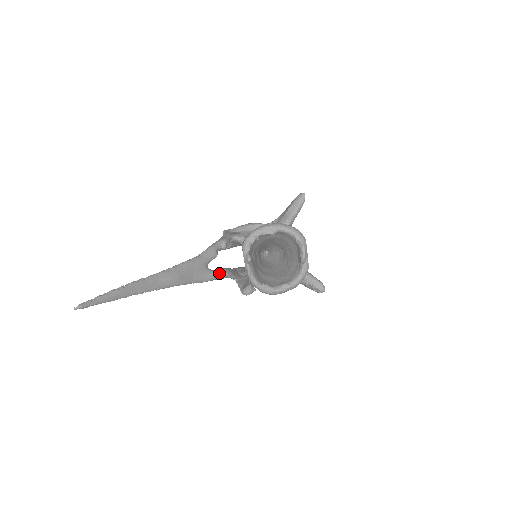
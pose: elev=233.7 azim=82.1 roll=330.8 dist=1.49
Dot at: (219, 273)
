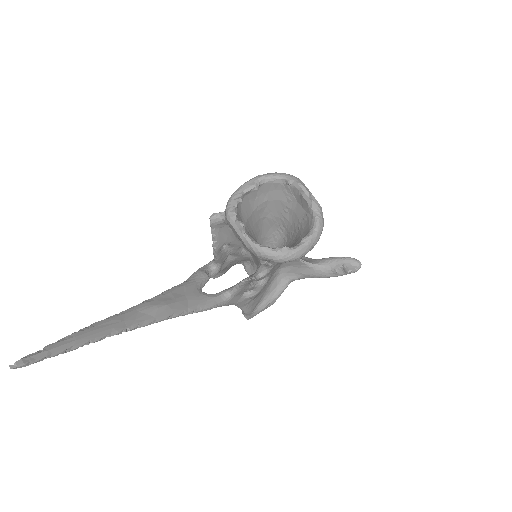
Dot at: (221, 294)
